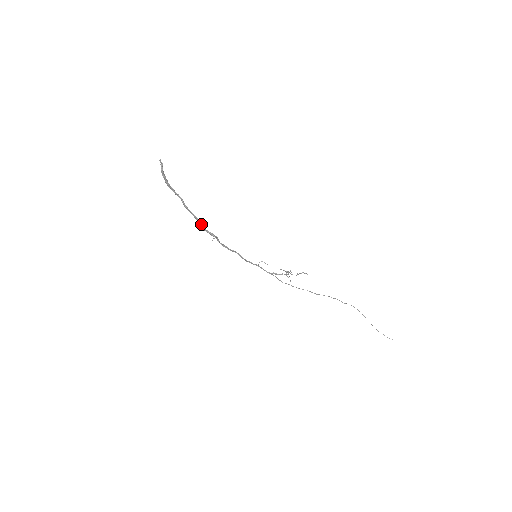
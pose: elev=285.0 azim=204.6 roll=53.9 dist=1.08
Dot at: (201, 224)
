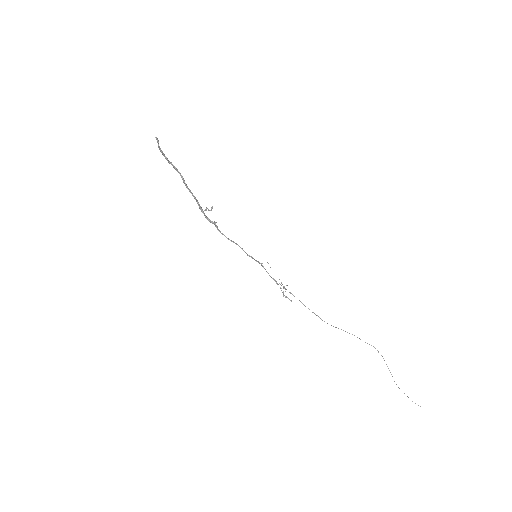
Dot at: (199, 206)
